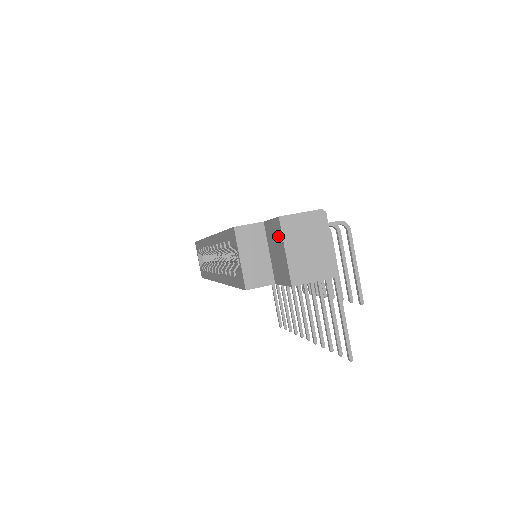
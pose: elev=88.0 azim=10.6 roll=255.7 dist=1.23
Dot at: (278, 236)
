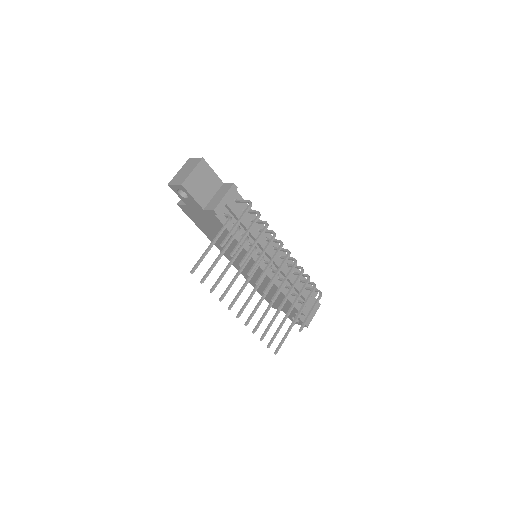
Dot at: occluded
